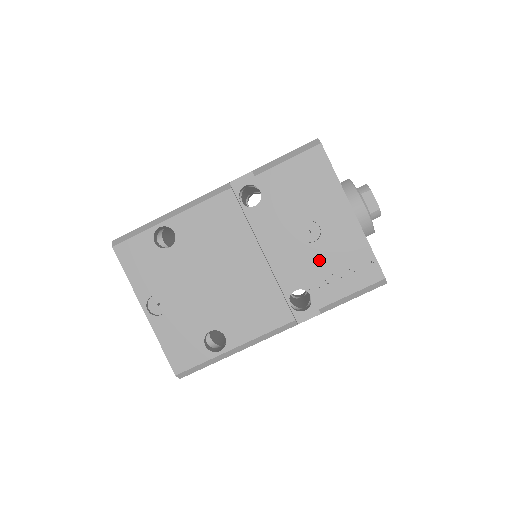
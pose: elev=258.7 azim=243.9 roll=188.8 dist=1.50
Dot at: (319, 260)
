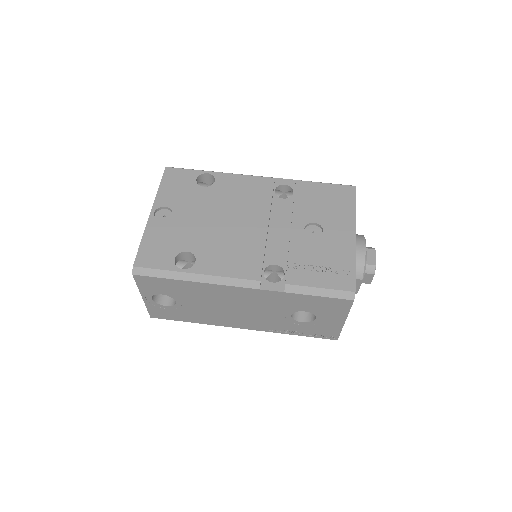
Dot at: (308, 251)
